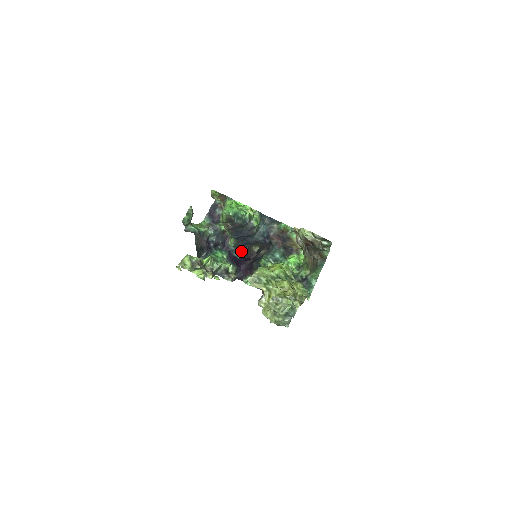
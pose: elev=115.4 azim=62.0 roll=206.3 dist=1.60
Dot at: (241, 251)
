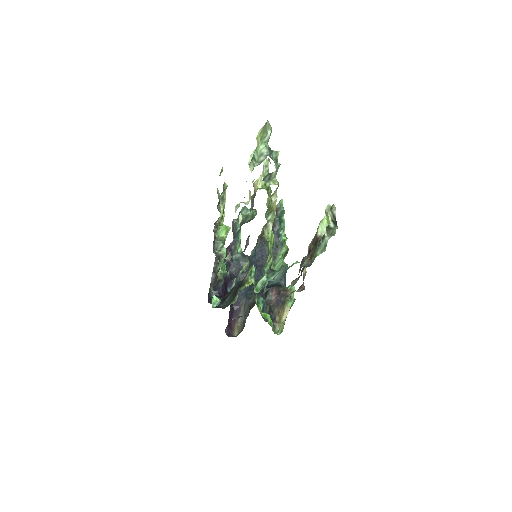
Dot at: occluded
